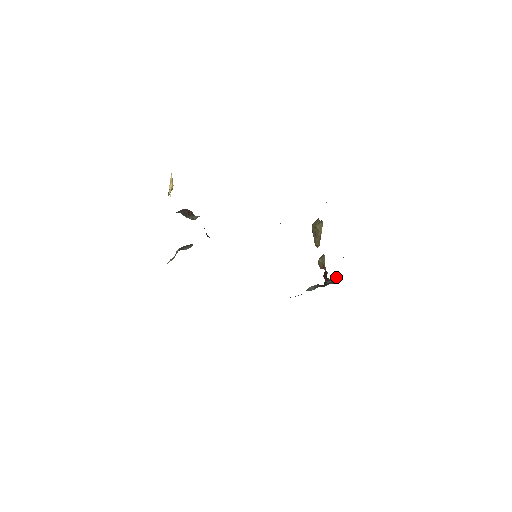
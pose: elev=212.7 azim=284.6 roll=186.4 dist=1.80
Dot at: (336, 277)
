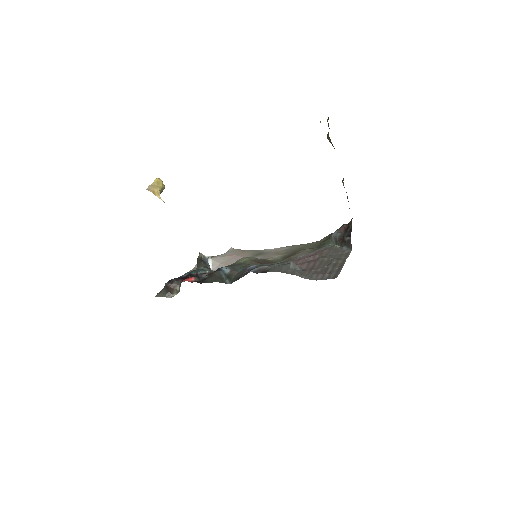
Dot at: (349, 237)
